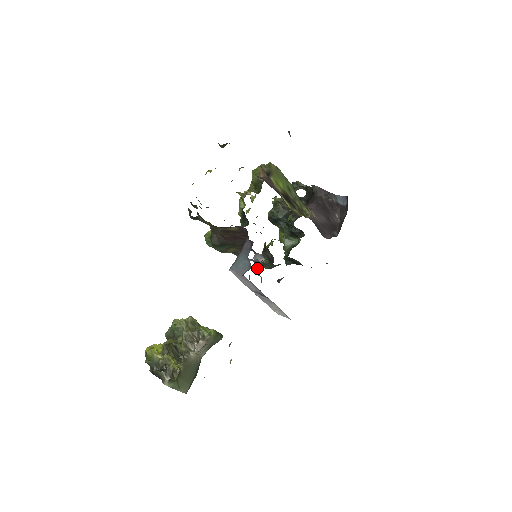
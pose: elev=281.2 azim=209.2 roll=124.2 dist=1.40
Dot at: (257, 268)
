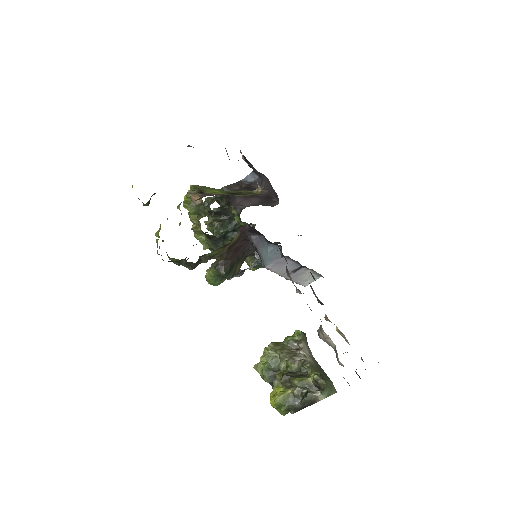
Dot at: occluded
